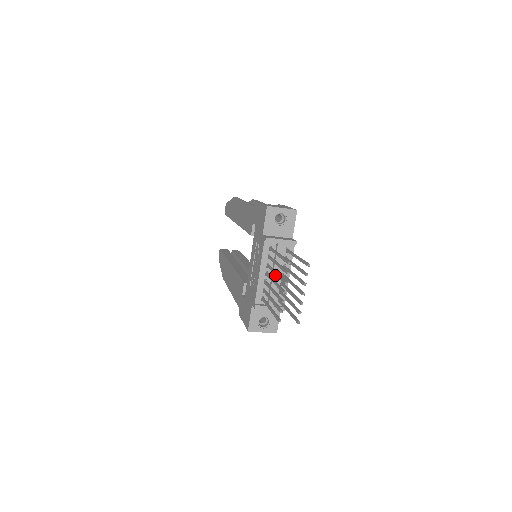
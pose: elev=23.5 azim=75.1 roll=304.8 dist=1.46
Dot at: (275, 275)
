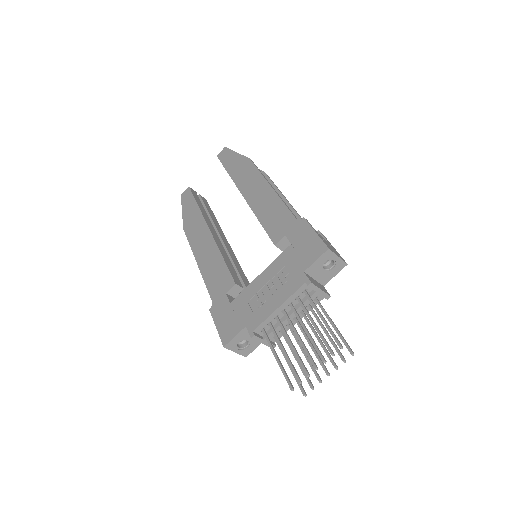
Dot at: (291, 317)
